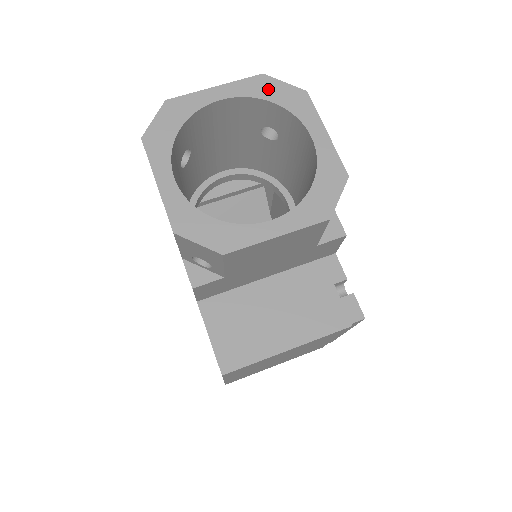
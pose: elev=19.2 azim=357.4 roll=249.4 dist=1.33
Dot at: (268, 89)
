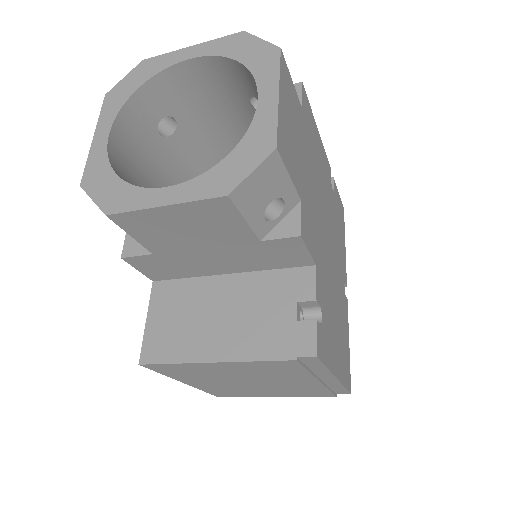
Dot at: (240, 47)
